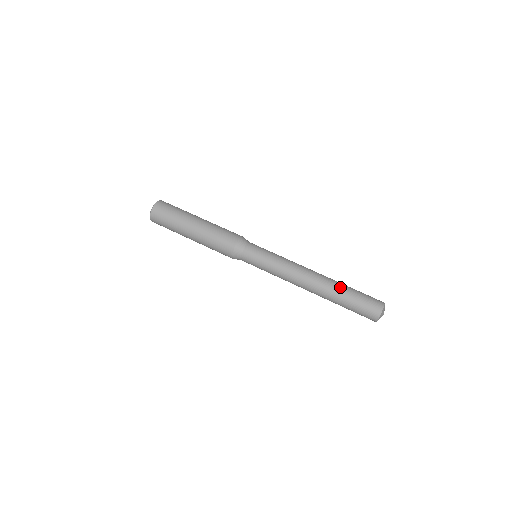
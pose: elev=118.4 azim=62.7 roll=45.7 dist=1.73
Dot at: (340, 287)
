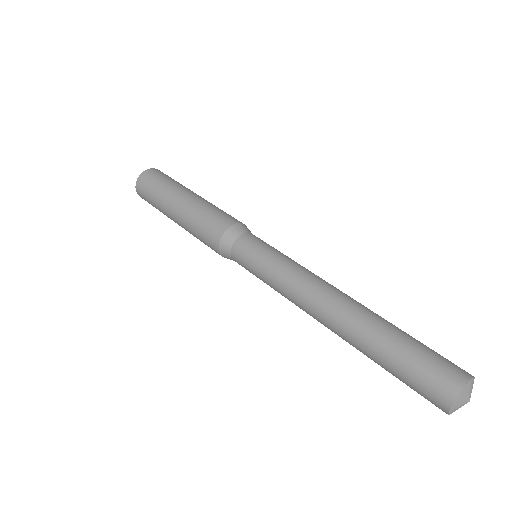
Dot at: (390, 323)
